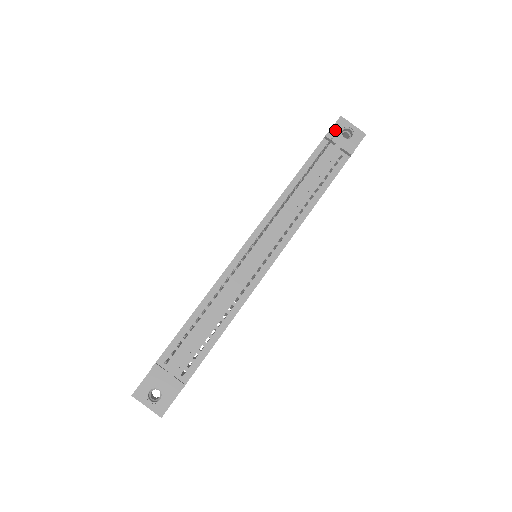
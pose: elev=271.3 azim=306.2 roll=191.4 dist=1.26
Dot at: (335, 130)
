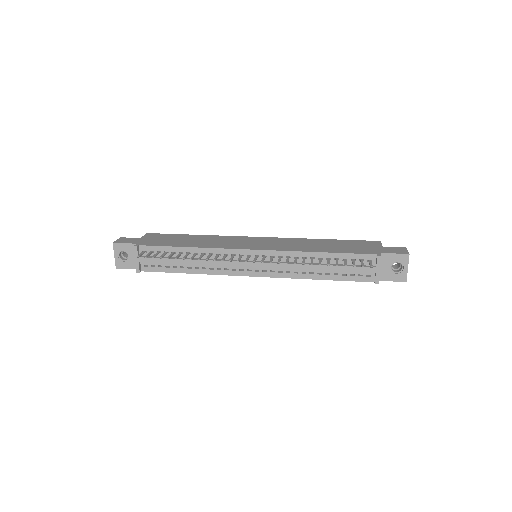
Dot at: (393, 257)
